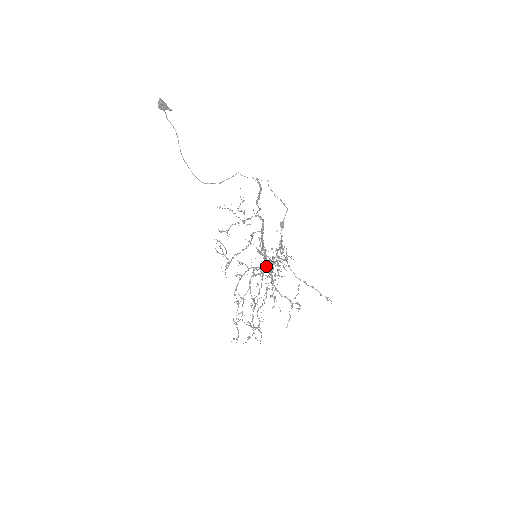
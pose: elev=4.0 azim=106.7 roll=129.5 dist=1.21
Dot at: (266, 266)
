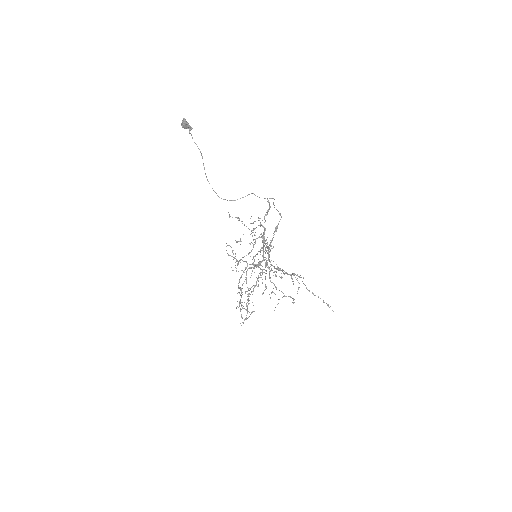
Dot at: occluded
